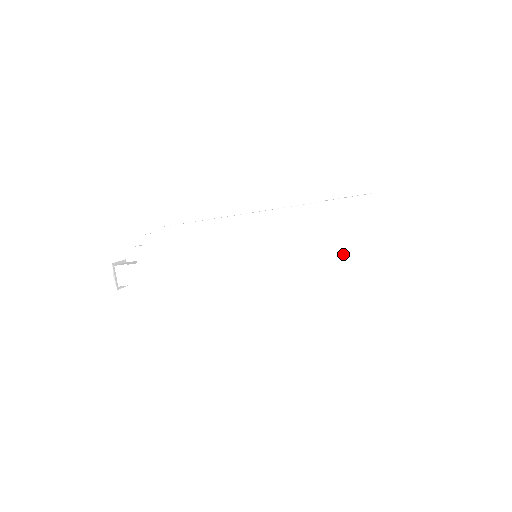
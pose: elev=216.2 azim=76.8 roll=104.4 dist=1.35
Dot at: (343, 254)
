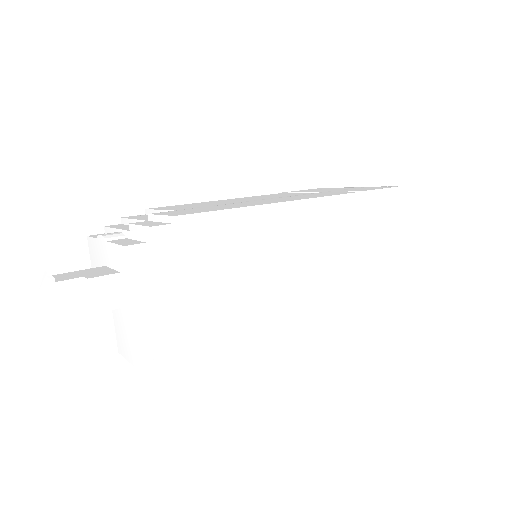
Dot at: (376, 249)
